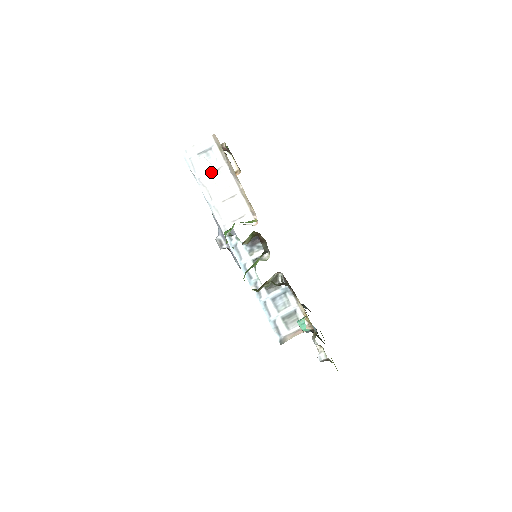
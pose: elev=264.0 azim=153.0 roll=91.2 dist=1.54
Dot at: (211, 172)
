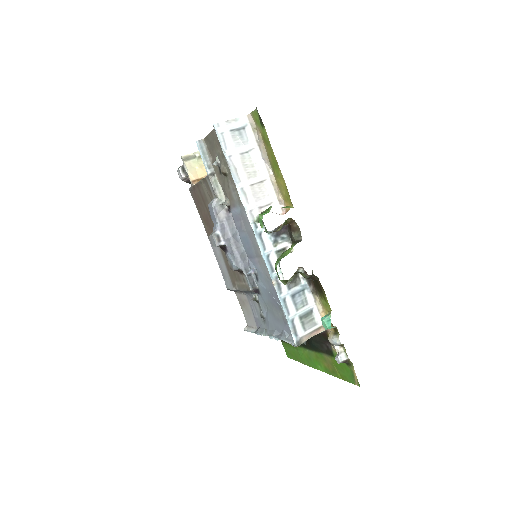
Dot at: (242, 152)
